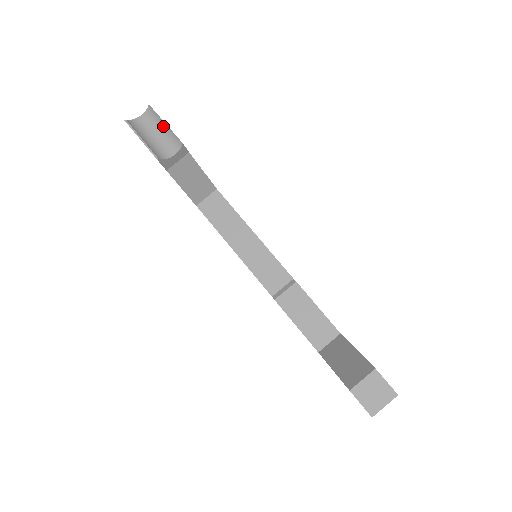
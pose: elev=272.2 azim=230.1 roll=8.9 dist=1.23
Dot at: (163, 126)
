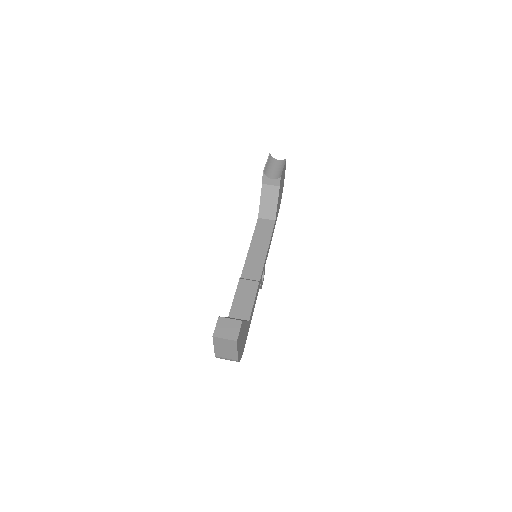
Dot at: (282, 168)
